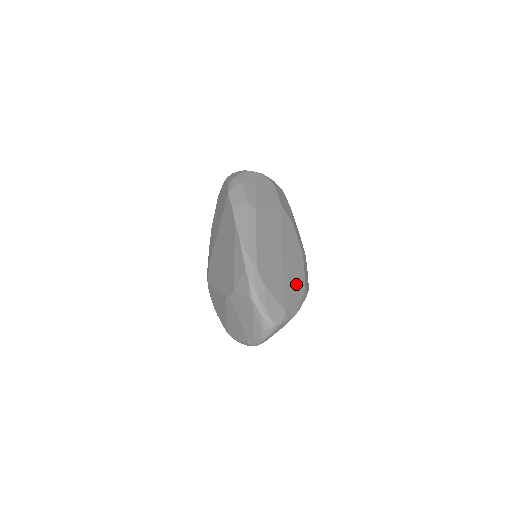
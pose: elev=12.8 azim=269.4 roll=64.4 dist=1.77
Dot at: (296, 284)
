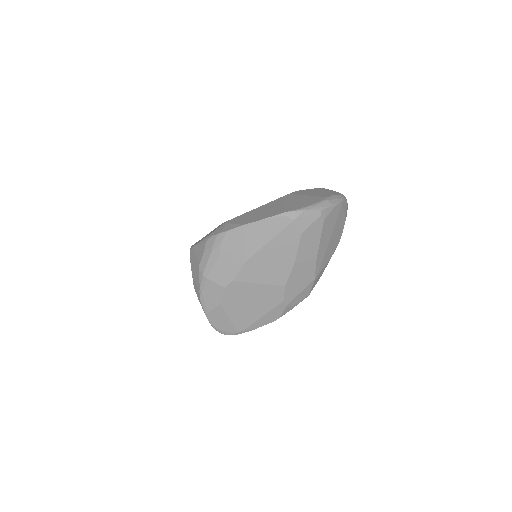
Dot at: occluded
